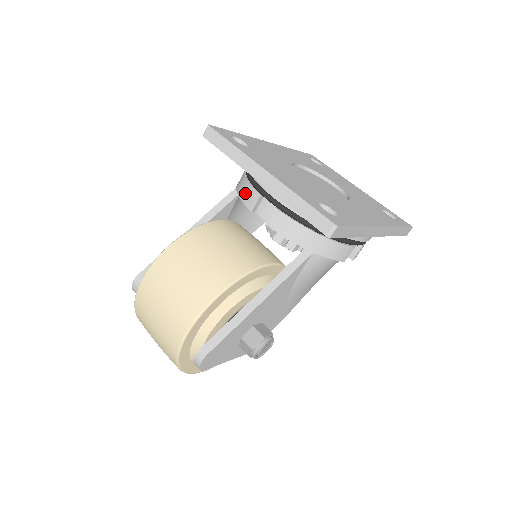
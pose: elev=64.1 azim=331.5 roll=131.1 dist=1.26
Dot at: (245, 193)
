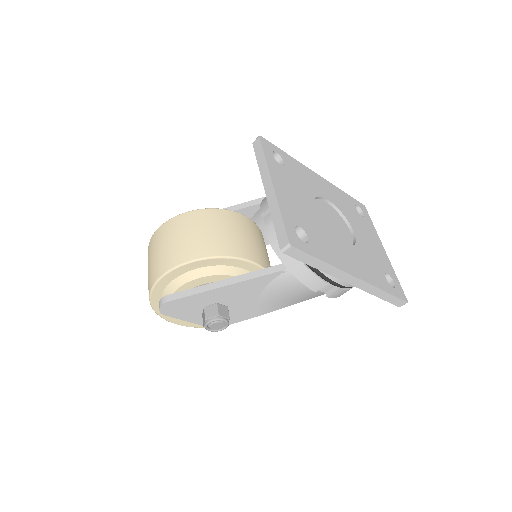
Dot at: (265, 200)
